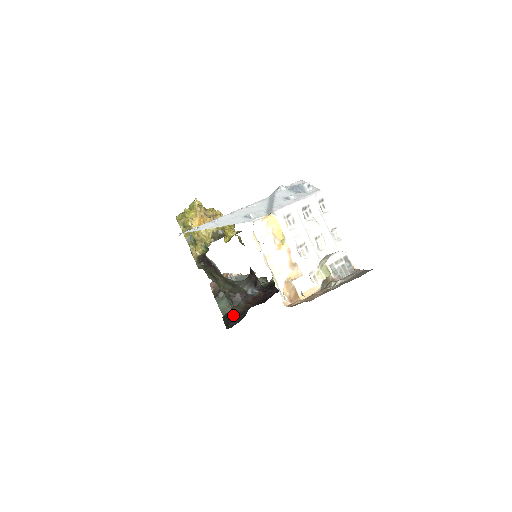
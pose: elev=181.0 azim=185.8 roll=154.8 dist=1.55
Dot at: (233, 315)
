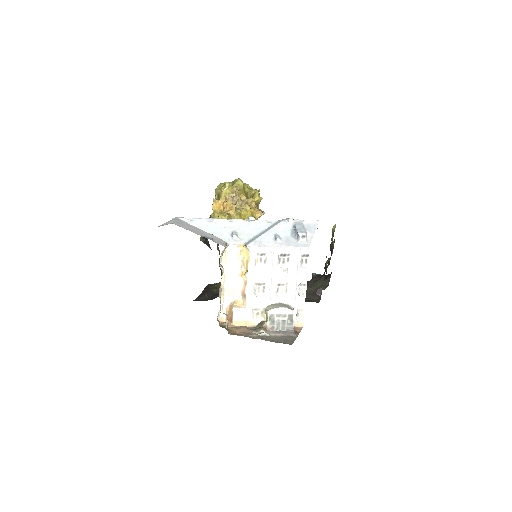
Dot at: (212, 290)
